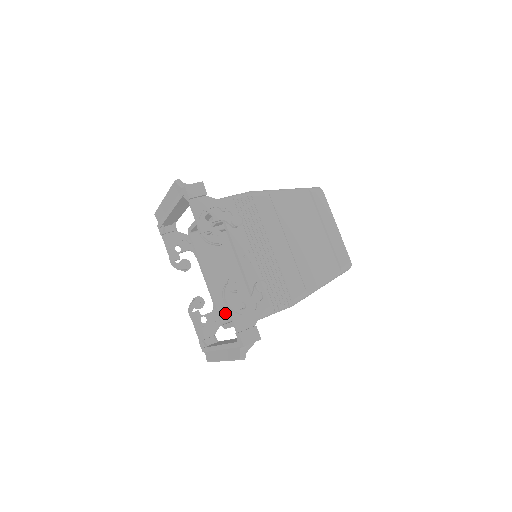
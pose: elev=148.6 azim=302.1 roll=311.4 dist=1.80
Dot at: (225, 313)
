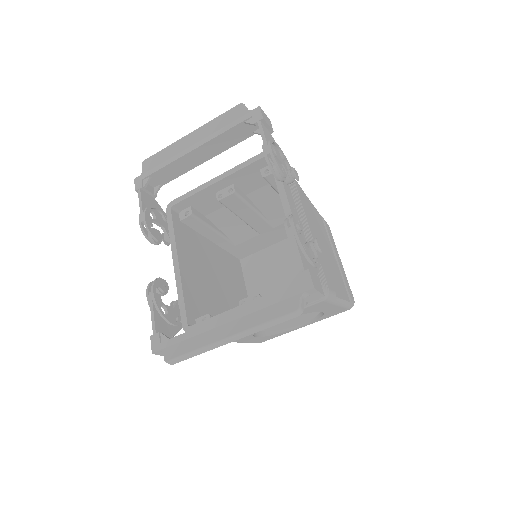
Dot at: (192, 315)
